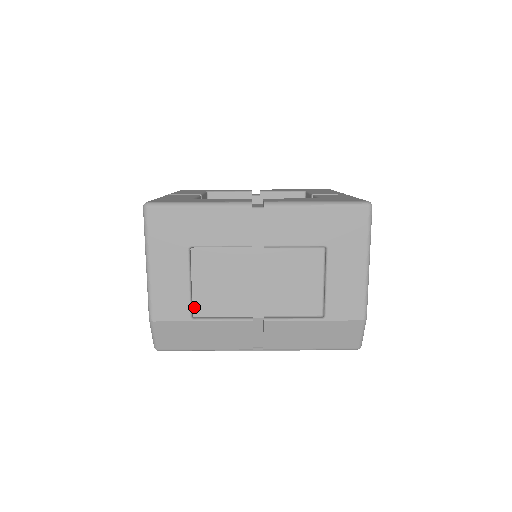
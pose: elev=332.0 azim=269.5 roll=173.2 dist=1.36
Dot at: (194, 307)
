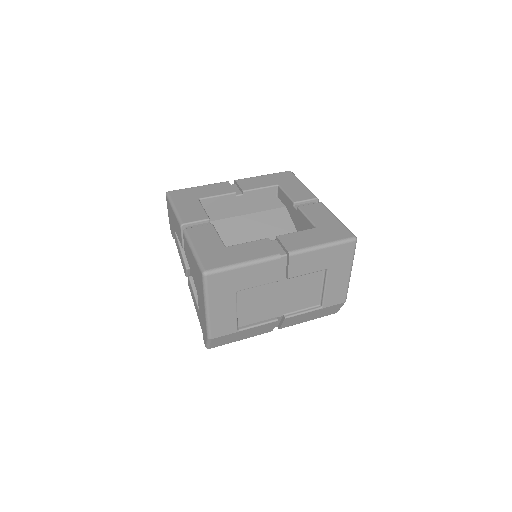
Dot at: (238, 322)
